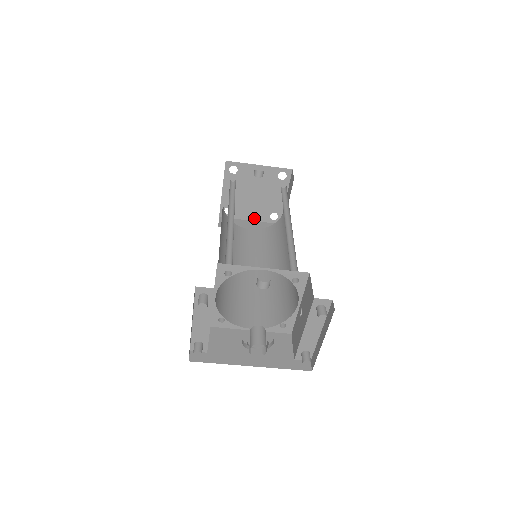
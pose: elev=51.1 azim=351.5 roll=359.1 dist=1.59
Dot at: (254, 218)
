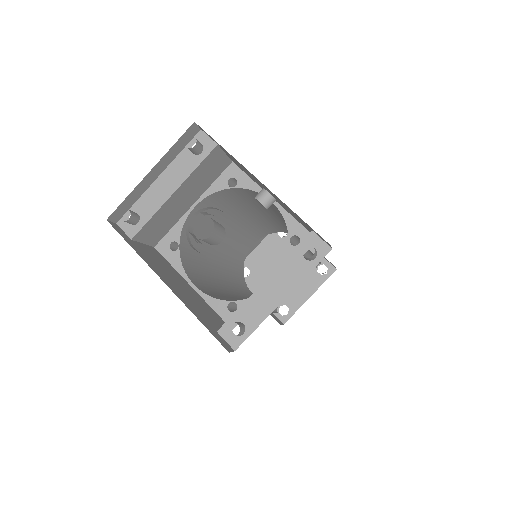
Dot at: occluded
